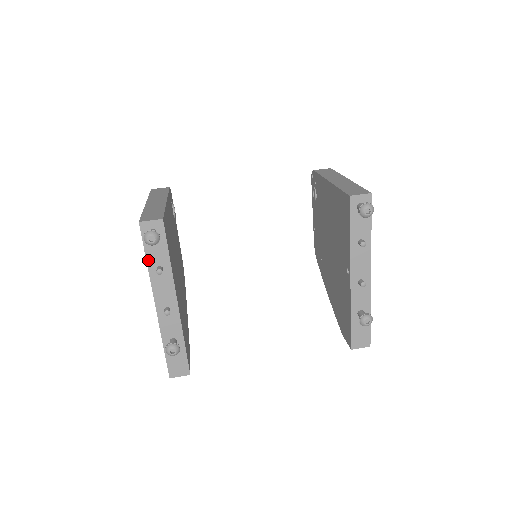
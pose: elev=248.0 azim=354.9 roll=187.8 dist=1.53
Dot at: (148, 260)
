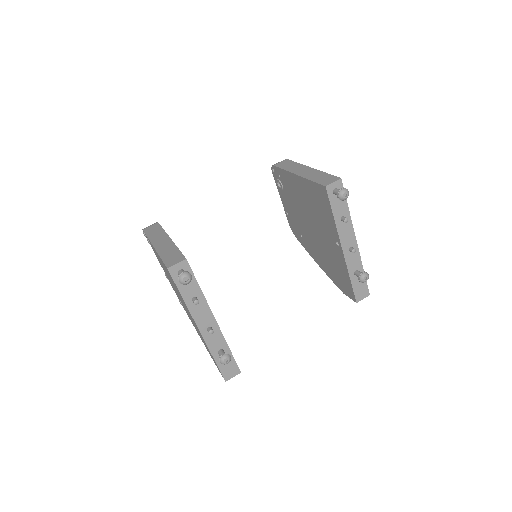
Dot at: (183, 296)
